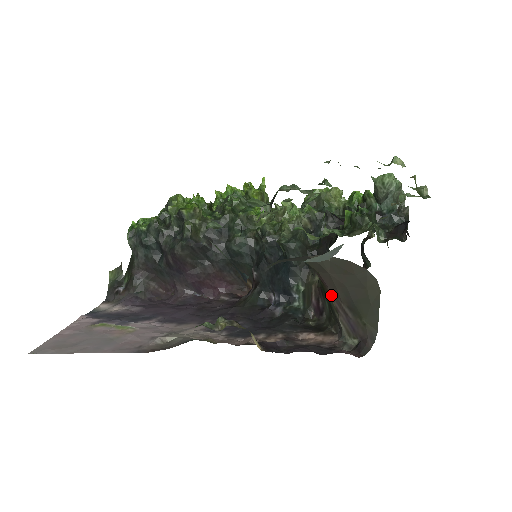
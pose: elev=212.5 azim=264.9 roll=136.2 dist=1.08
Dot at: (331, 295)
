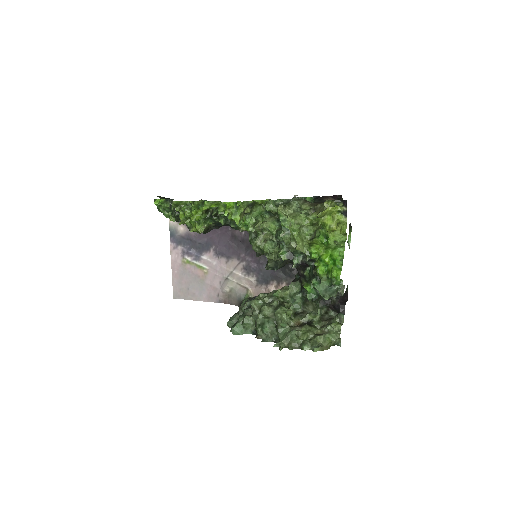
Dot at: occluded
